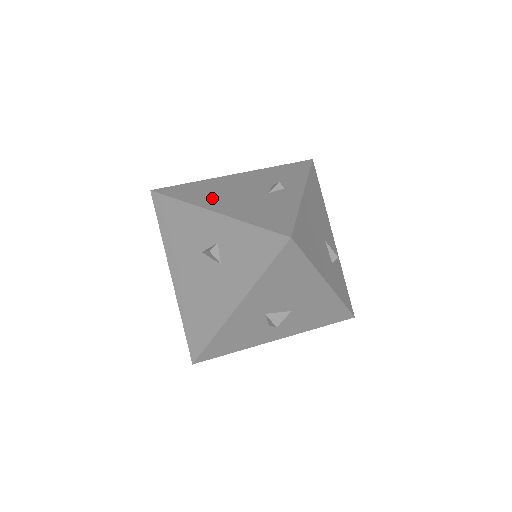
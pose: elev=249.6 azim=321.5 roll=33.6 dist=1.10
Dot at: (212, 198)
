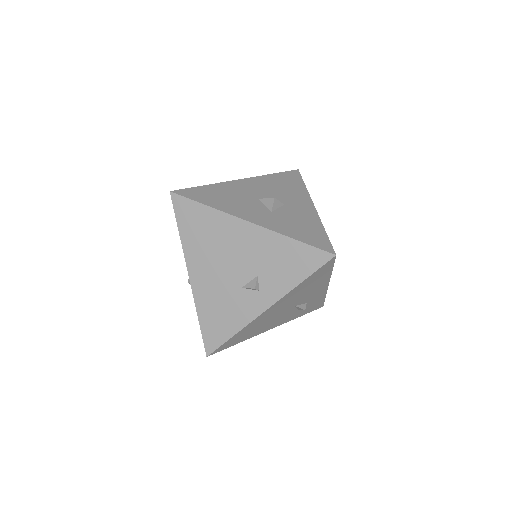
Dot at: (201, 256)
